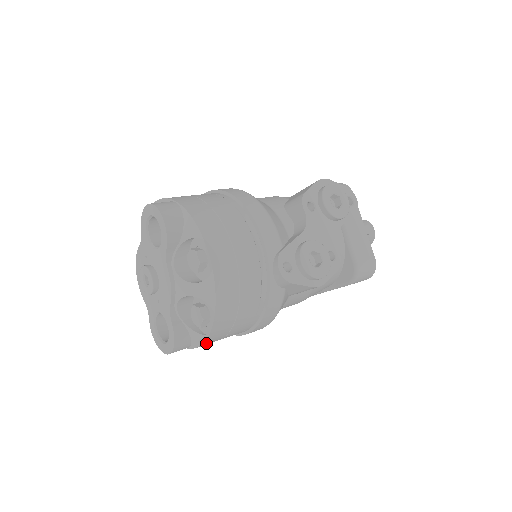
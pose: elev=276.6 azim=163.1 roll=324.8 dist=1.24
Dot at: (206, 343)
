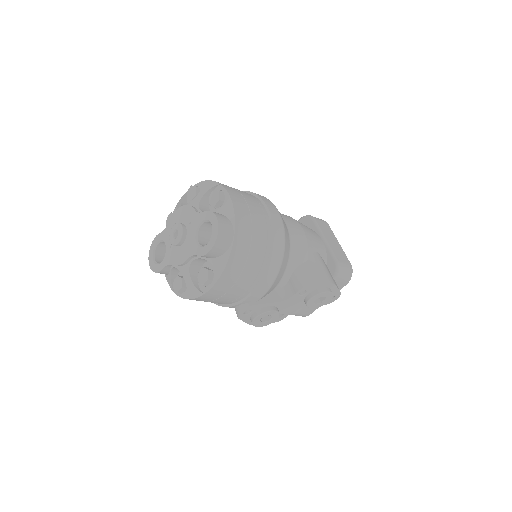
Dot at: occluded
